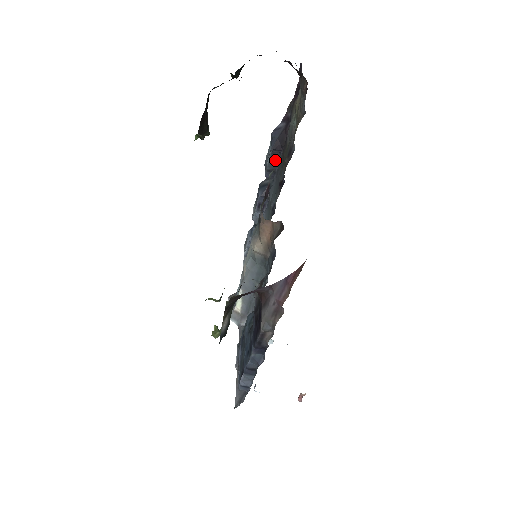
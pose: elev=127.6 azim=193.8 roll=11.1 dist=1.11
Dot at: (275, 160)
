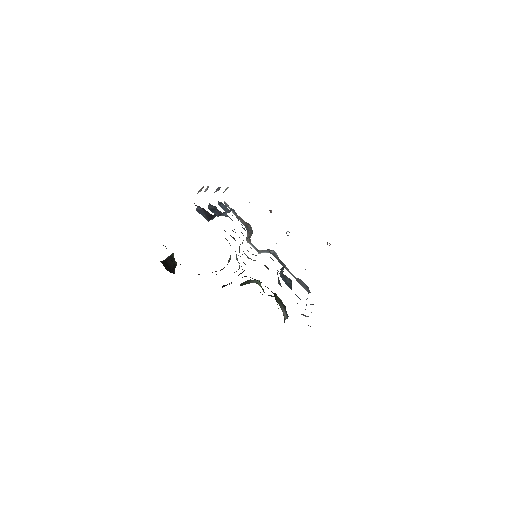
Dot at: occluded
